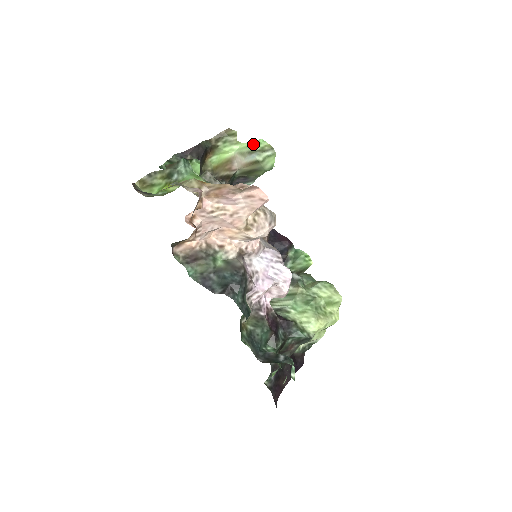
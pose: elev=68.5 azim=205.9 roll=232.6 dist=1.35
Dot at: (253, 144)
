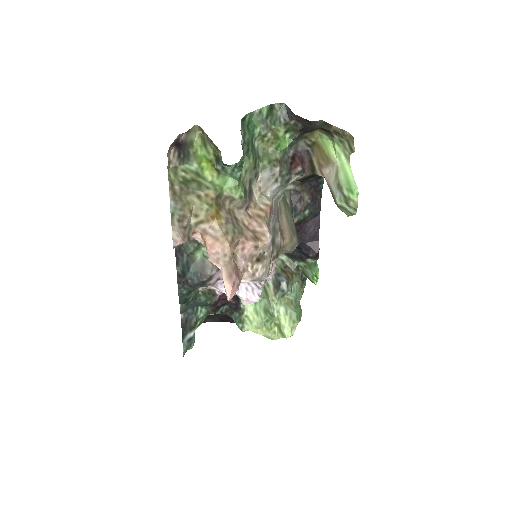
Dot at: (350, 182)
